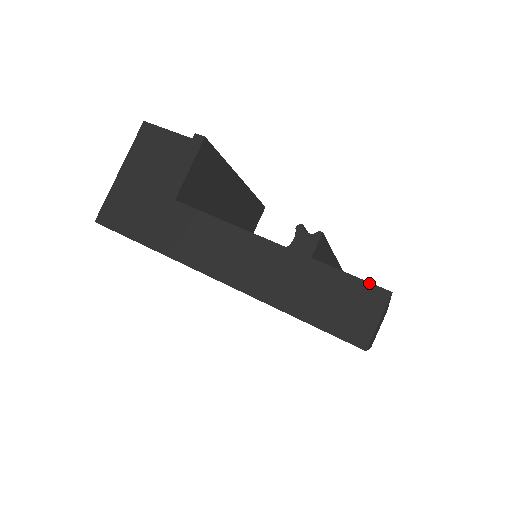
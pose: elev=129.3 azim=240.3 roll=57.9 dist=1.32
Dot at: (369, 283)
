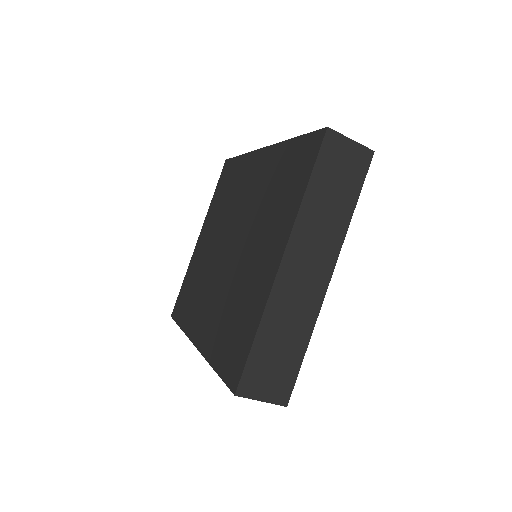
Dot at: occluded
